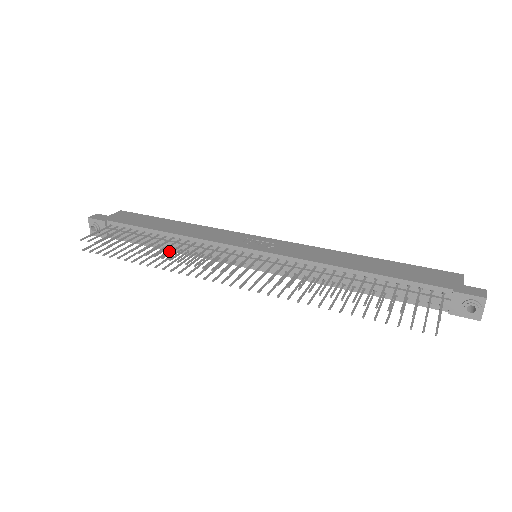
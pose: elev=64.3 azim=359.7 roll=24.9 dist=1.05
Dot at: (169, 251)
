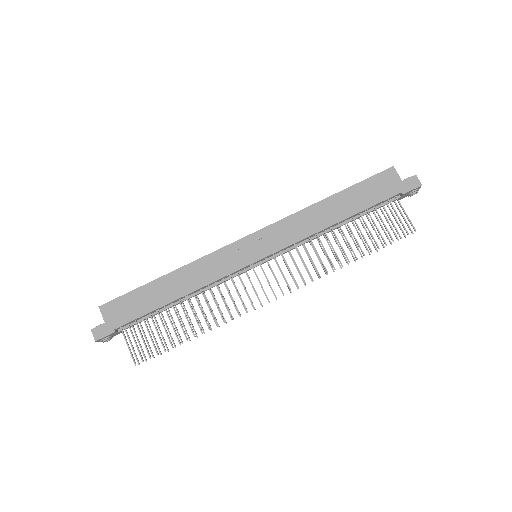
Dot at: (192, 304)
